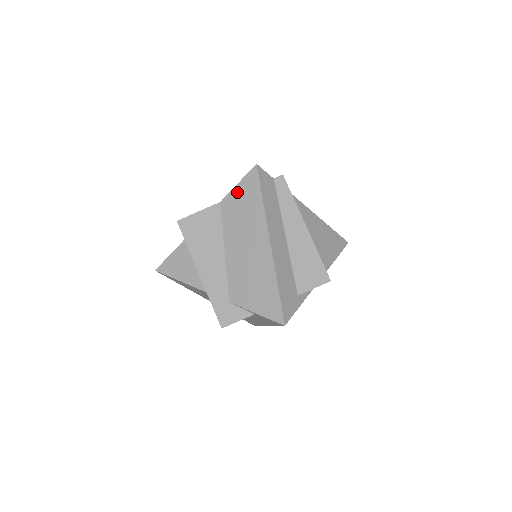
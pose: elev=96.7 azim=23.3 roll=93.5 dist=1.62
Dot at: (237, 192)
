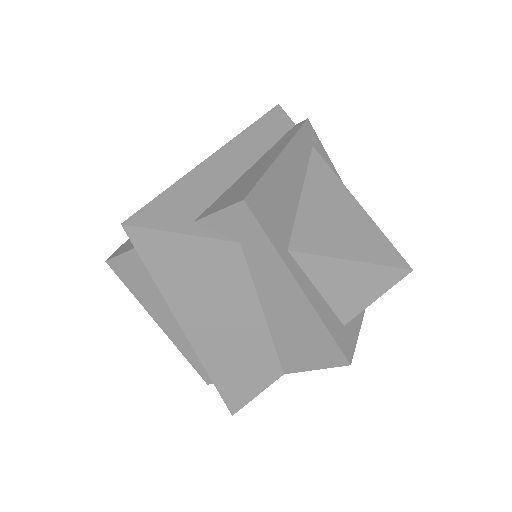
Dot at: occluded
